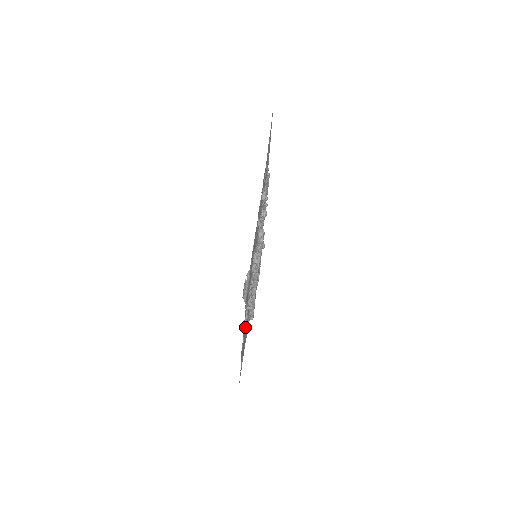
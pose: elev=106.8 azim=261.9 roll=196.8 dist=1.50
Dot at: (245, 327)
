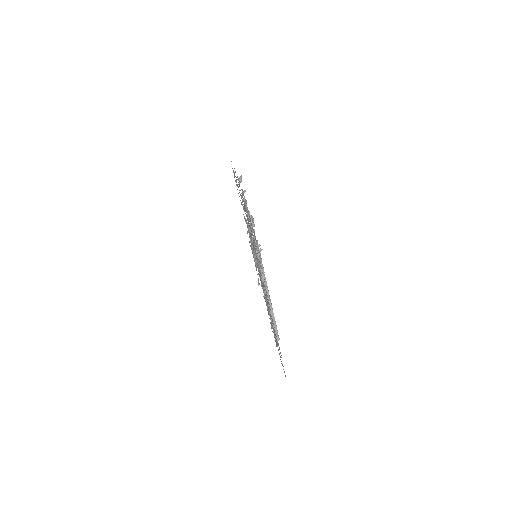
Dot at: occluded
